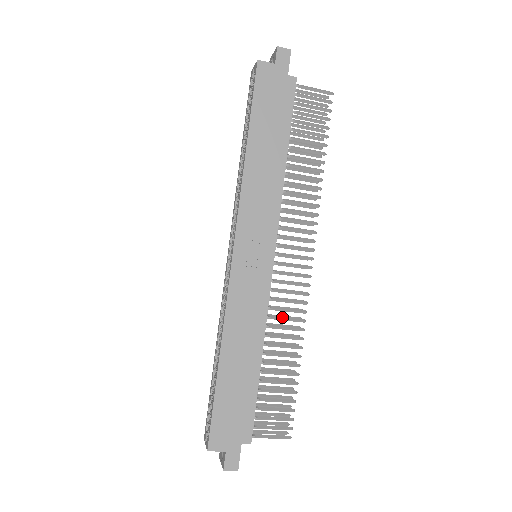
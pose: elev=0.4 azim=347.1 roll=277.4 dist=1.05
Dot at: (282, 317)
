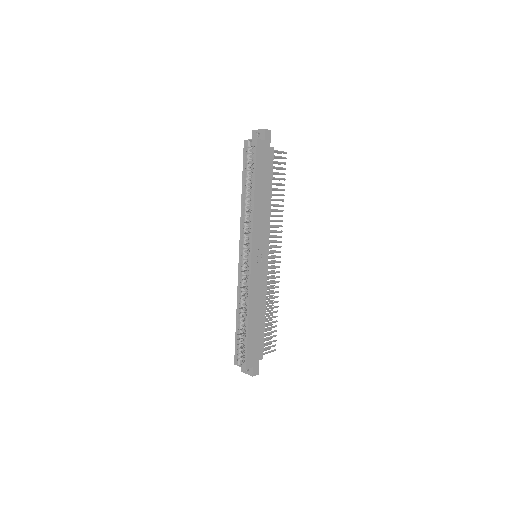
Dot at: (270, 288)
